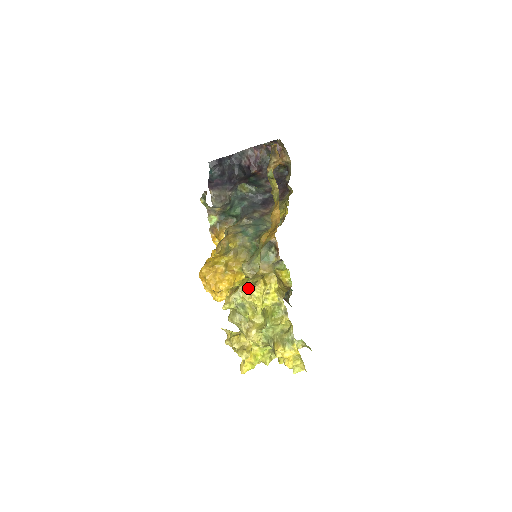
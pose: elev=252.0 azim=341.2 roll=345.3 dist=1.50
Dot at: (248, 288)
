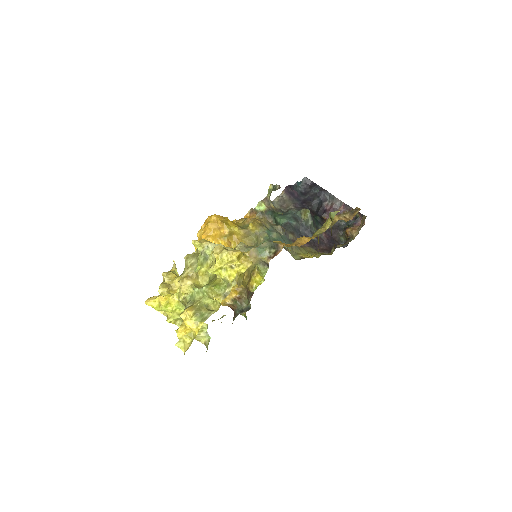
Dot at: (225, 248)
